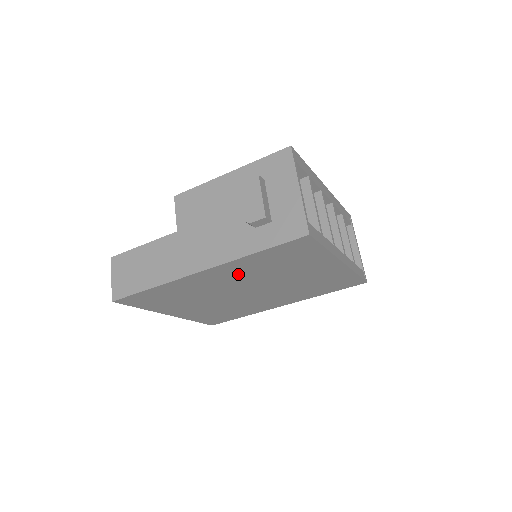
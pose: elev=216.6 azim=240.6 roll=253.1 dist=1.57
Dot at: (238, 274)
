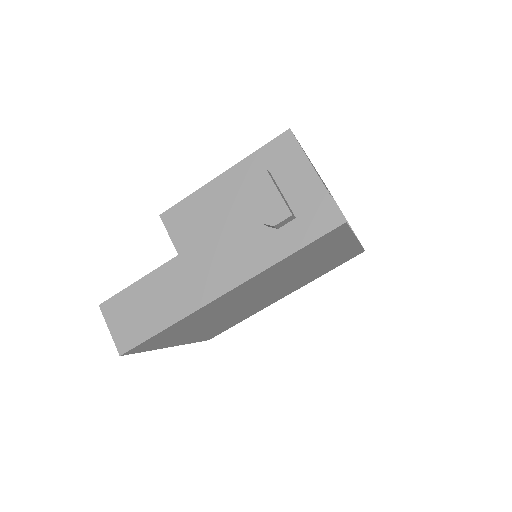
Dot at: (260, 283)
